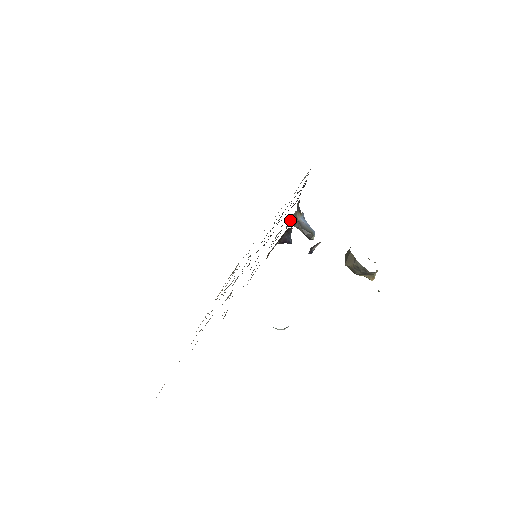
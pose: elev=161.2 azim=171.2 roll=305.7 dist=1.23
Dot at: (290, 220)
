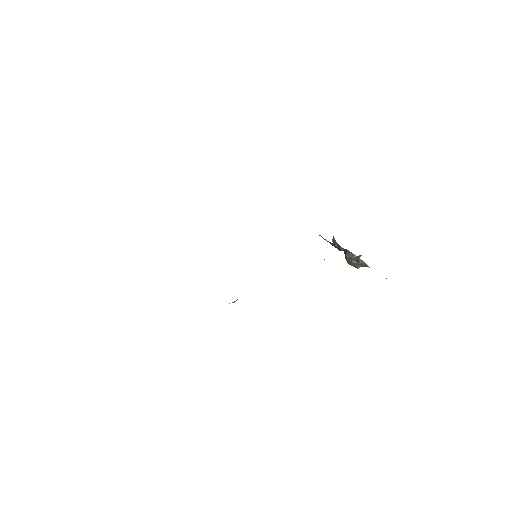
Dot at: (332, 240)
